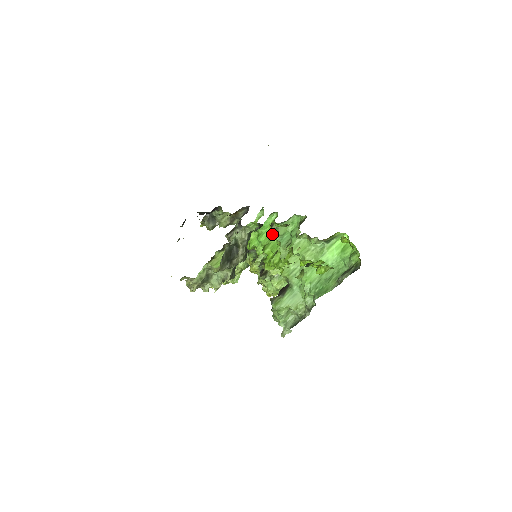
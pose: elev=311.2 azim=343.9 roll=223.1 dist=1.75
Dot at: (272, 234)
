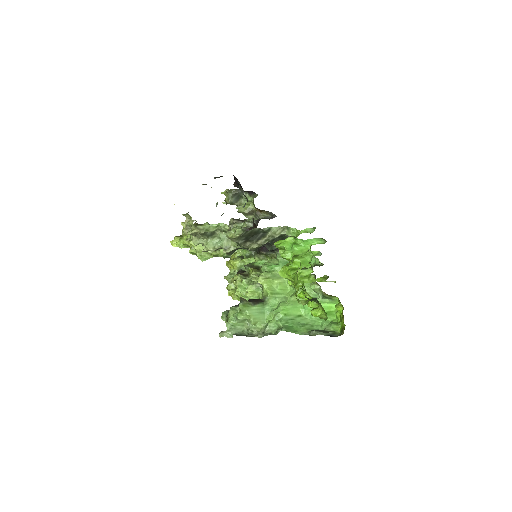
Dot at: (311, 252)
